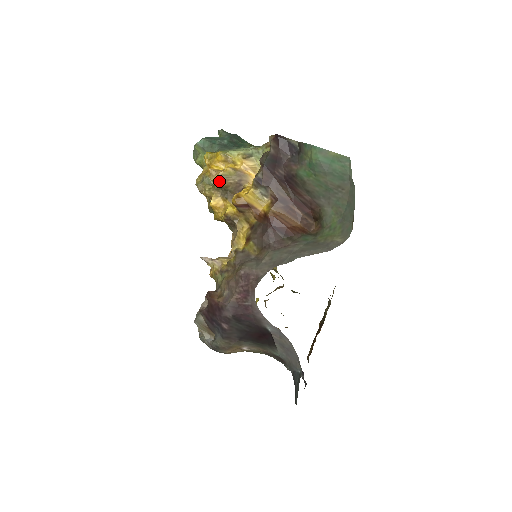
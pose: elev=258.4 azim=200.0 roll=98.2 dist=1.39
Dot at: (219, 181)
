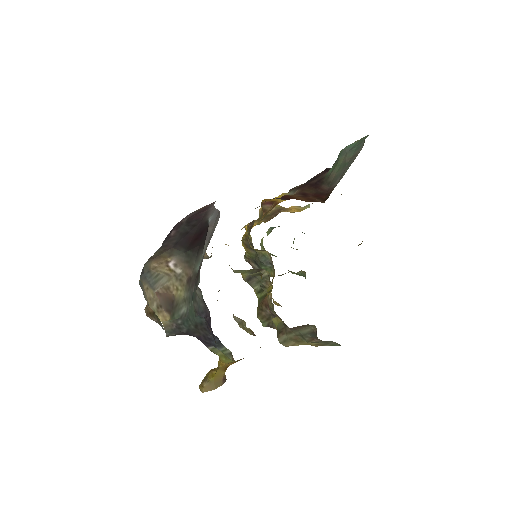
Dot at: occluded
